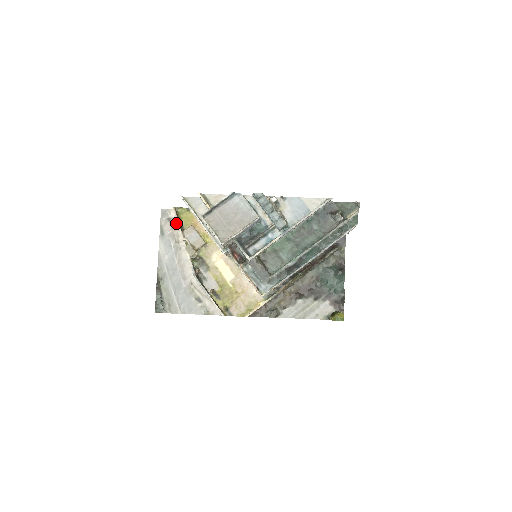
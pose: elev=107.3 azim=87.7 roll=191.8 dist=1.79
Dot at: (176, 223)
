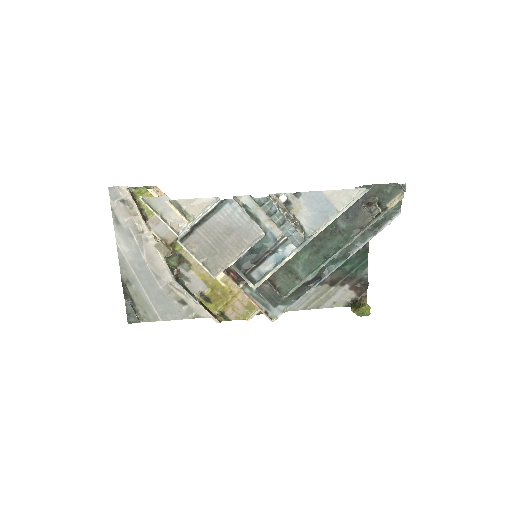
Dot at: occluded
